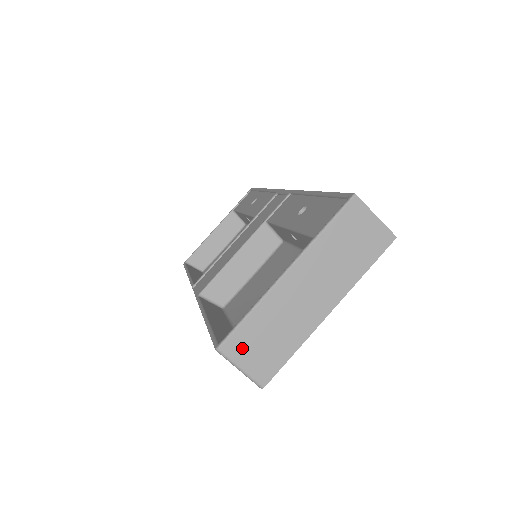
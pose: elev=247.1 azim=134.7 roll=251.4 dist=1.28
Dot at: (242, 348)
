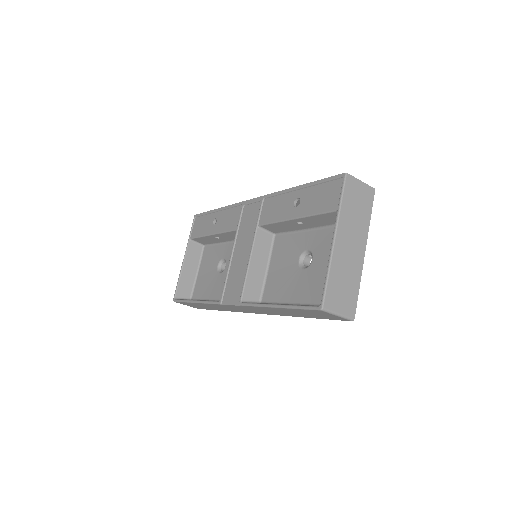
Dot at: (334, 300)
